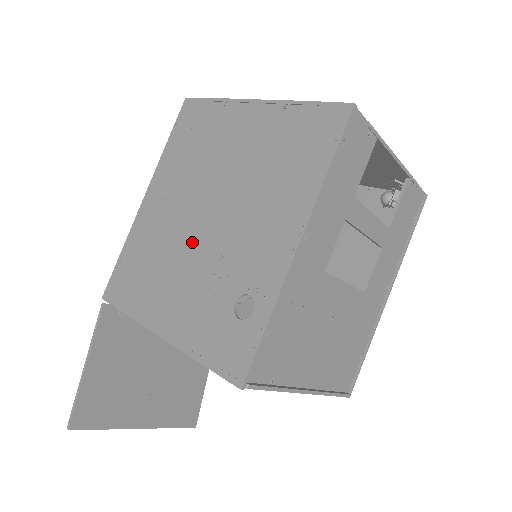
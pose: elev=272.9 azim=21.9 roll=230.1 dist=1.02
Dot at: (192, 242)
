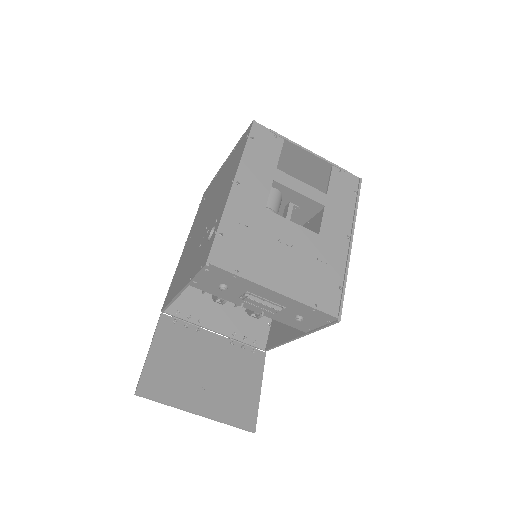
Dot at: (198, 238)
